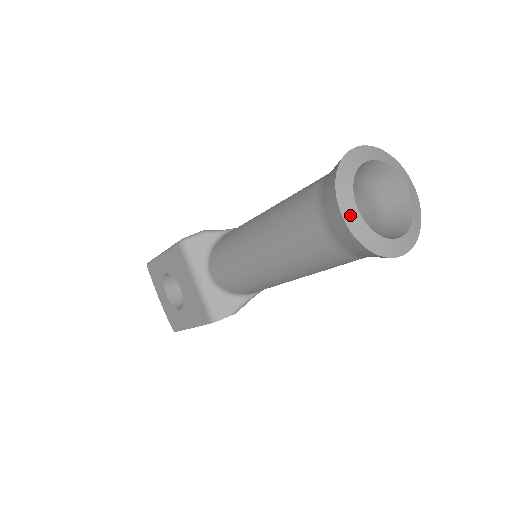
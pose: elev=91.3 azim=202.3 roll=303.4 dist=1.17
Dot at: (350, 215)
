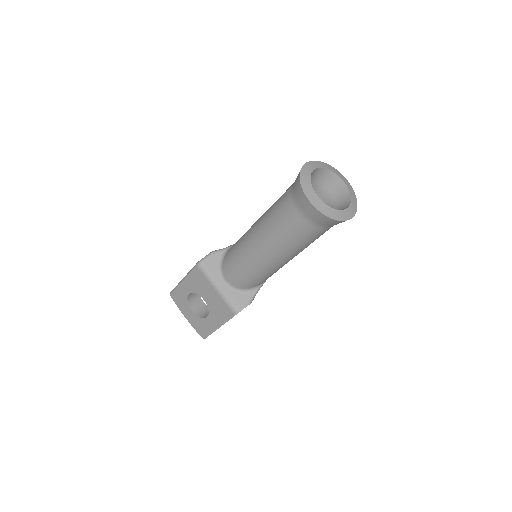
Dot at: (315, 201)
